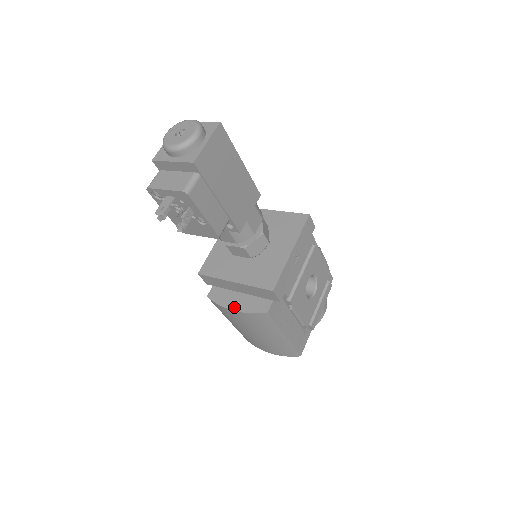
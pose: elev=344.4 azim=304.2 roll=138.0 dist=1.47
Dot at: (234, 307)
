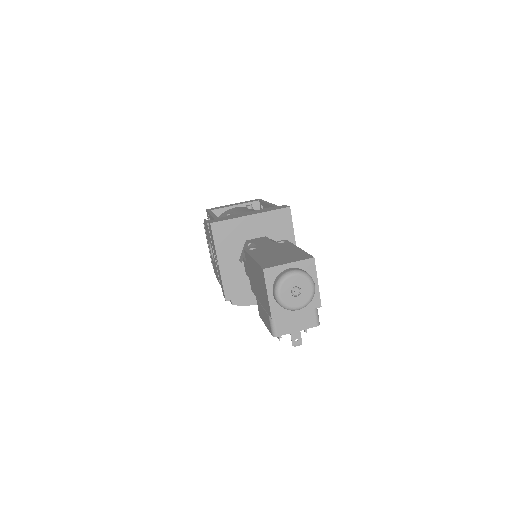
Dot at: occluded
